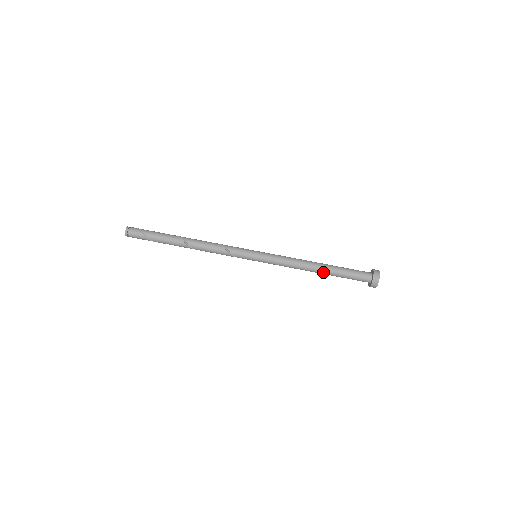
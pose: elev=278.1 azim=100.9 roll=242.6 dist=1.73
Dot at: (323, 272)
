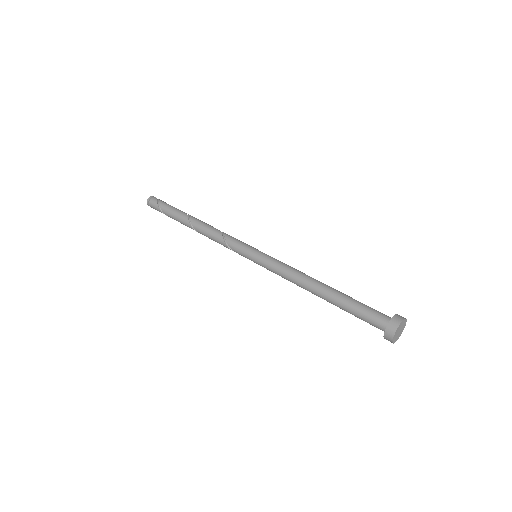
Dot at: (324, 299)
